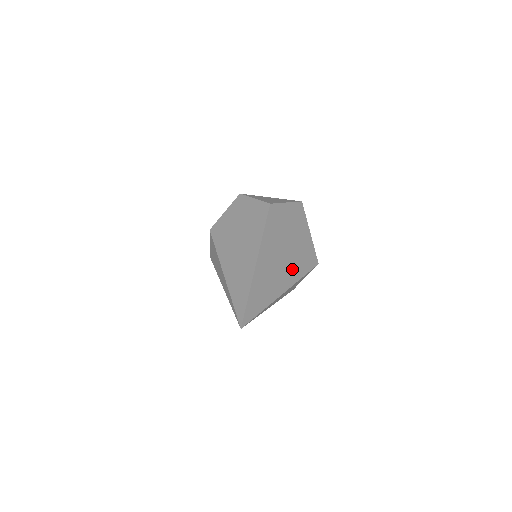
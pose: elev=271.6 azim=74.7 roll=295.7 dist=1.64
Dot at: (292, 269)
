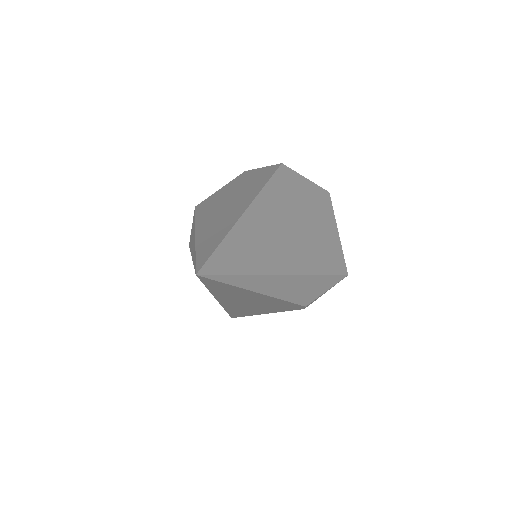
Dot at: (305, 254)
